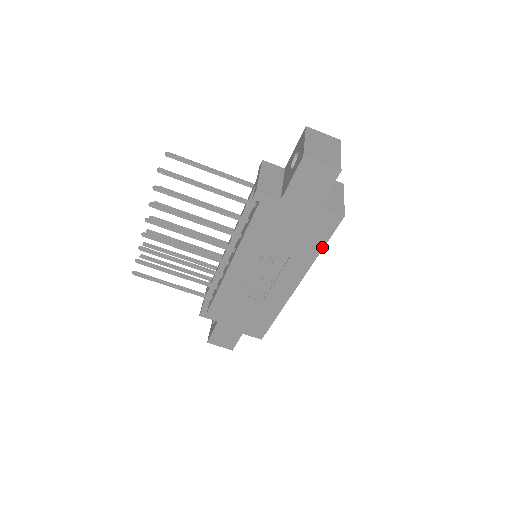
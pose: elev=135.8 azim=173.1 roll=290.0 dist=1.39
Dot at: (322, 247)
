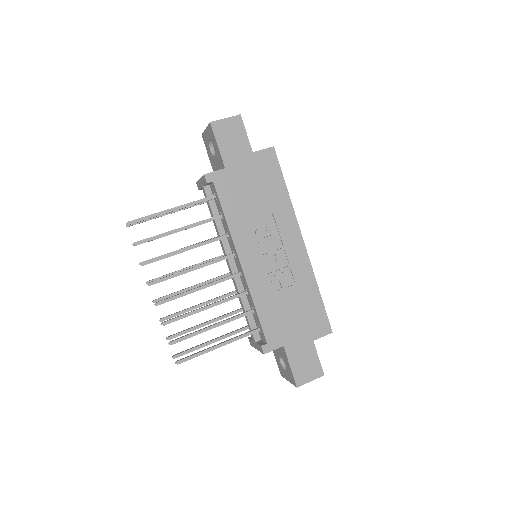
Dot at: (284, 185)
